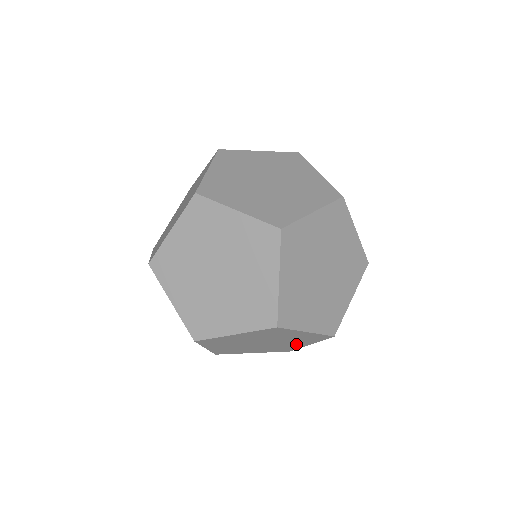
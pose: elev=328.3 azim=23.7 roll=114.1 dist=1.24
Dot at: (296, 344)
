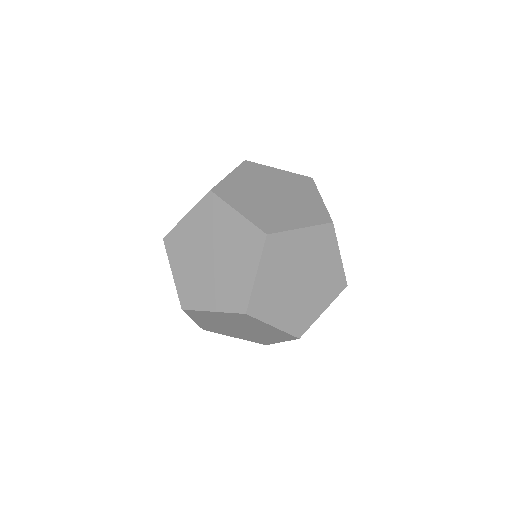
Dot at: (316, 304)
